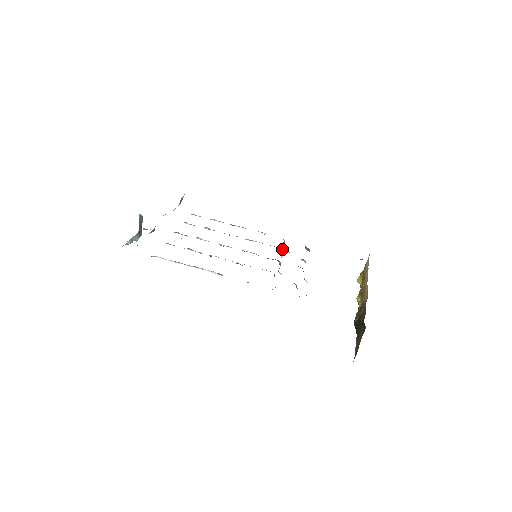
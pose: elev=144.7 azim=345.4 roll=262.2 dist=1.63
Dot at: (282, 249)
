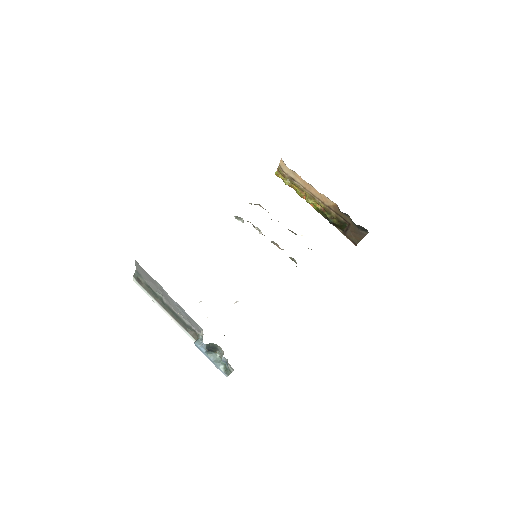
Dot at: occluded
